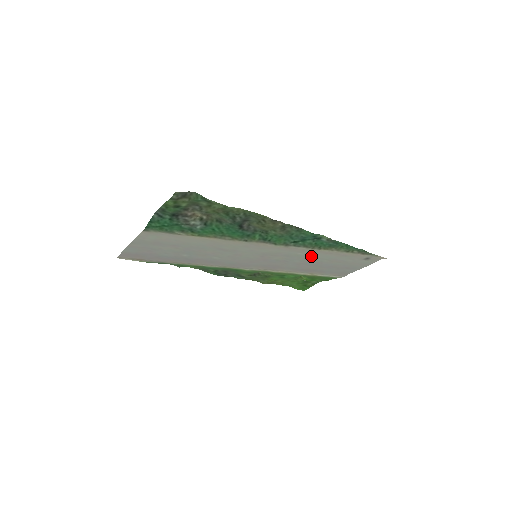
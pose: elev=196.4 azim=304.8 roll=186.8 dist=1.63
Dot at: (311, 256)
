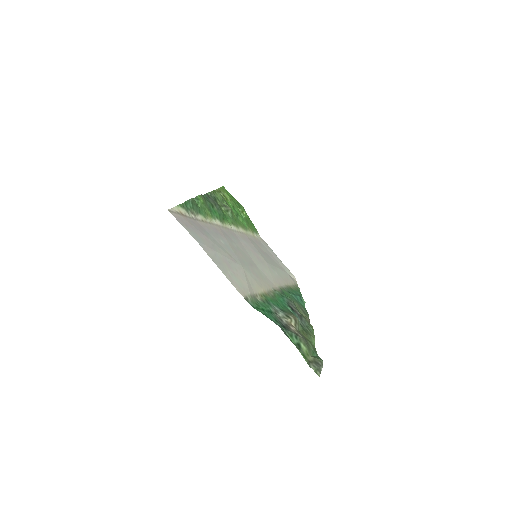
Dot at: (277, 269)
